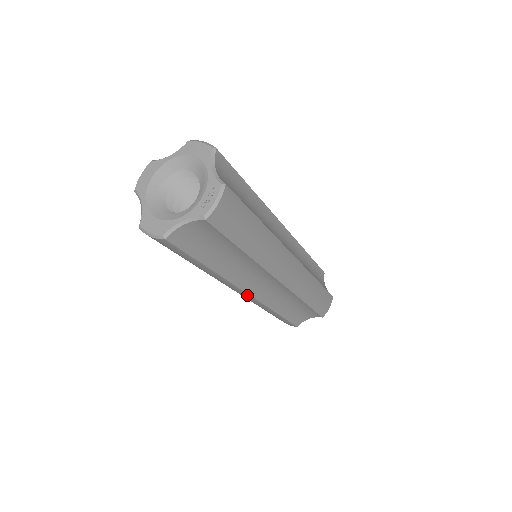
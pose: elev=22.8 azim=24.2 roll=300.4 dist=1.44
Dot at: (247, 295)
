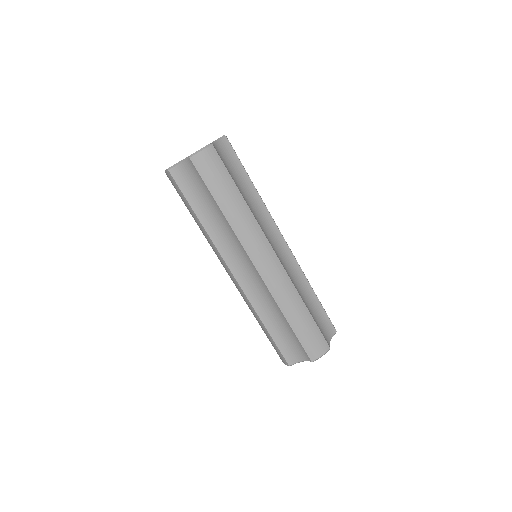
Dot at: (274, 256)
